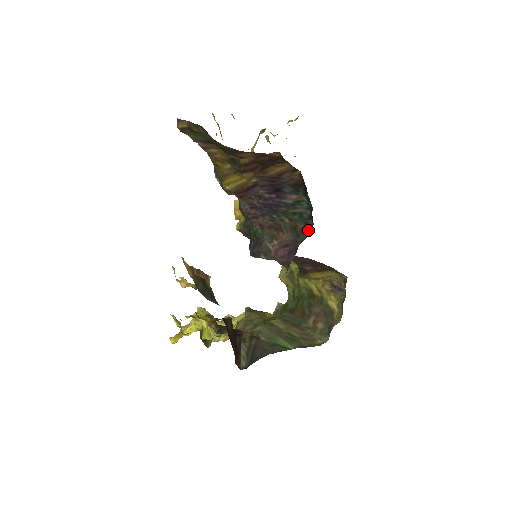
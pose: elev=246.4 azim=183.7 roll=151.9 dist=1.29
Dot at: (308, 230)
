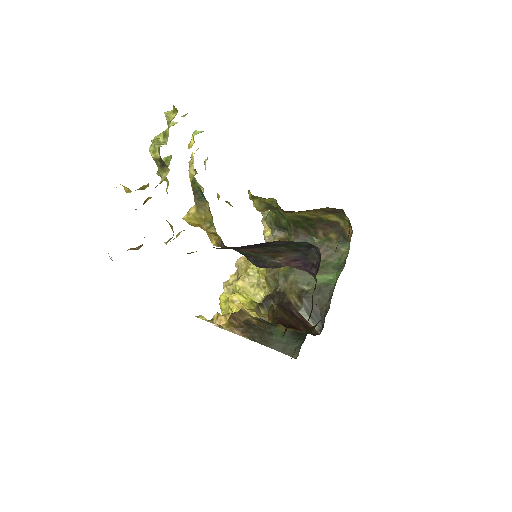
Dot at: (315, 252)
